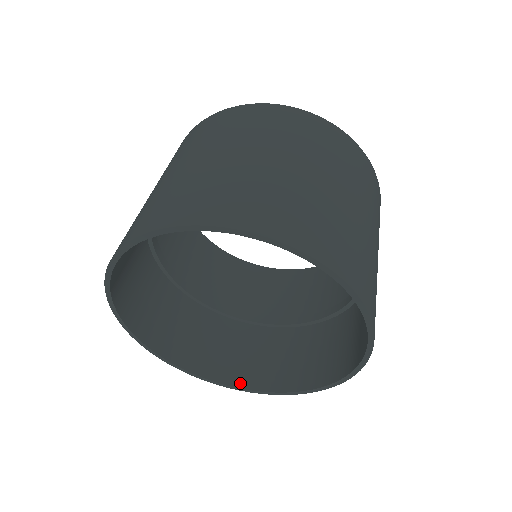
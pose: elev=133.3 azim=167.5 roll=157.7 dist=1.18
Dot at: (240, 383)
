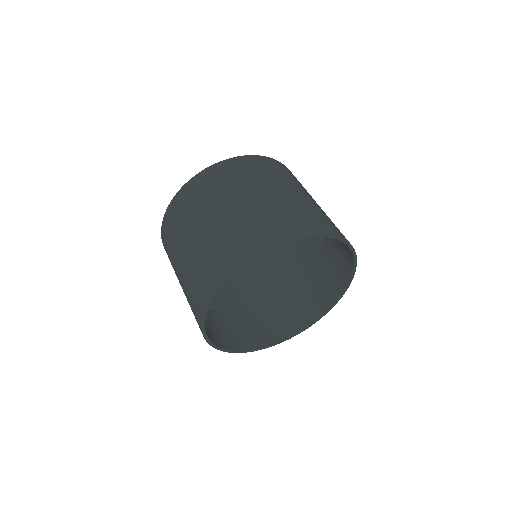
Dot at: (285, 336)
